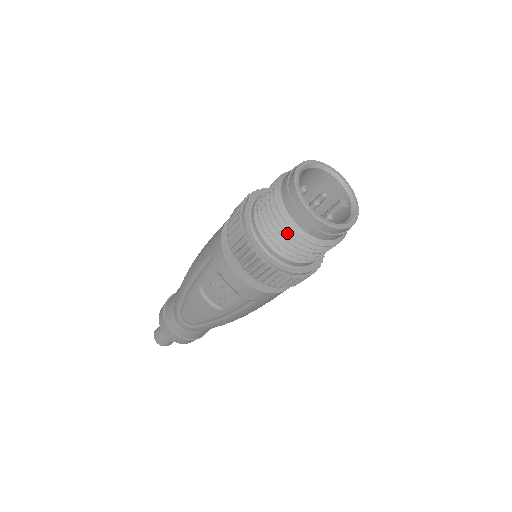
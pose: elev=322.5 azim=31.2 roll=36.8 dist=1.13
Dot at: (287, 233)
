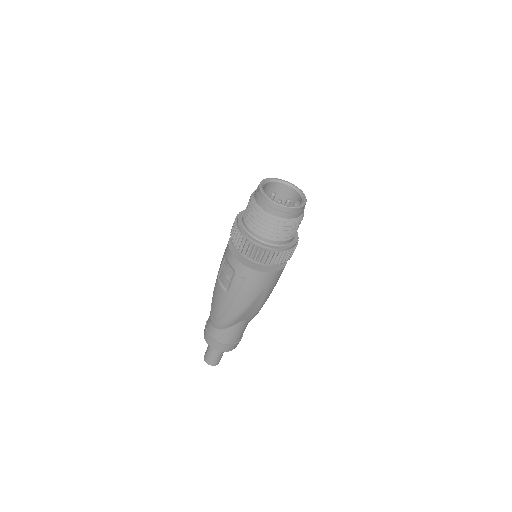
Dot at: (253, 211)
